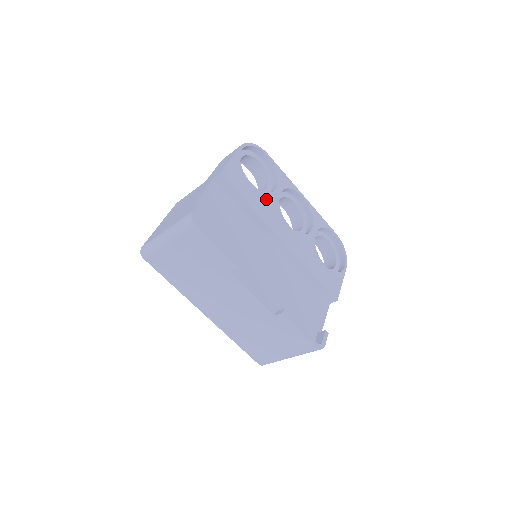
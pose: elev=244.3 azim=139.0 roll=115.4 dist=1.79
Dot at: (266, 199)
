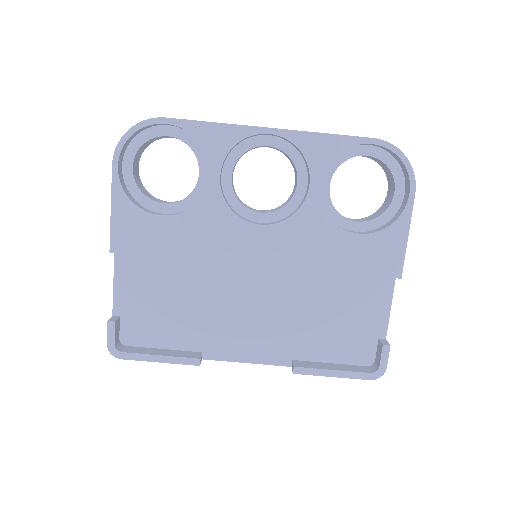
Dot at: (198, 217)
